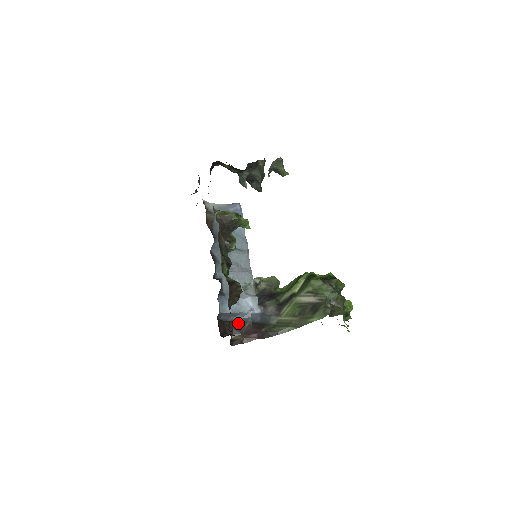
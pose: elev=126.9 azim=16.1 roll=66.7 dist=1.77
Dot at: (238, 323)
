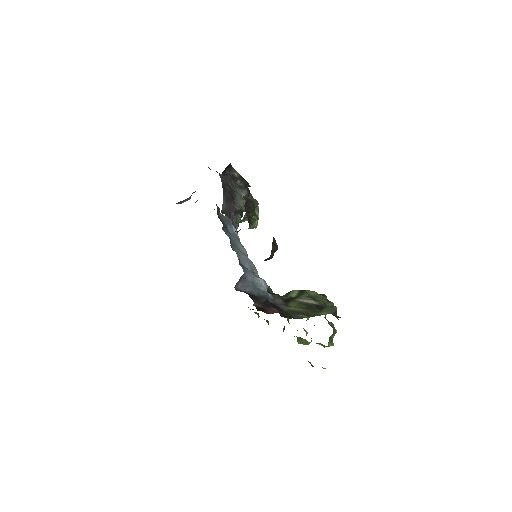
Dot at: (255, 296)
